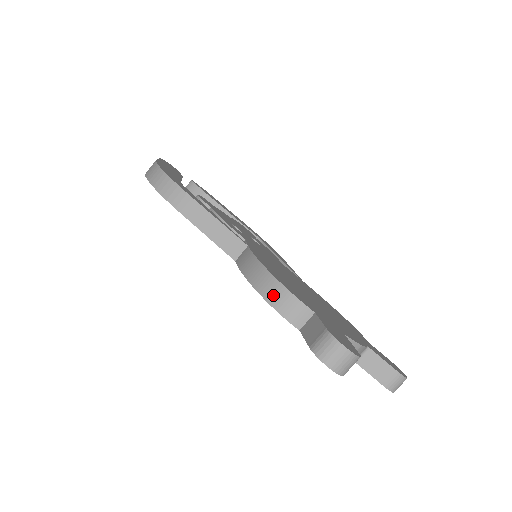
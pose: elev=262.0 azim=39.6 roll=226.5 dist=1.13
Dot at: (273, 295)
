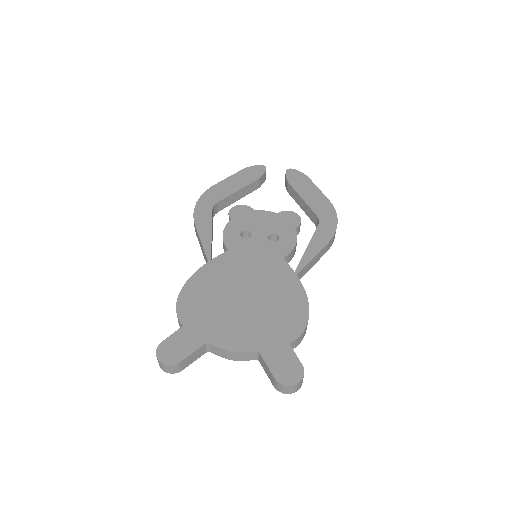
Dot at: occluded
